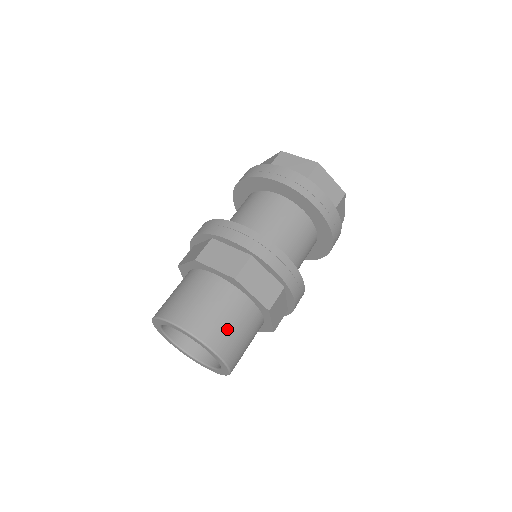
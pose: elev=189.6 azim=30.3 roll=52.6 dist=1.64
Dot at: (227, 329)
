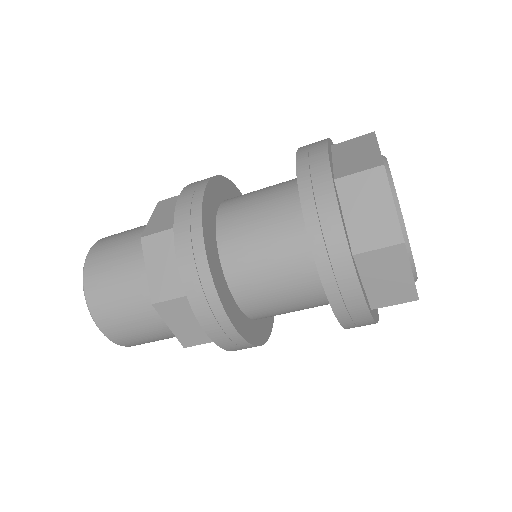
Dot at: (114, 244)
